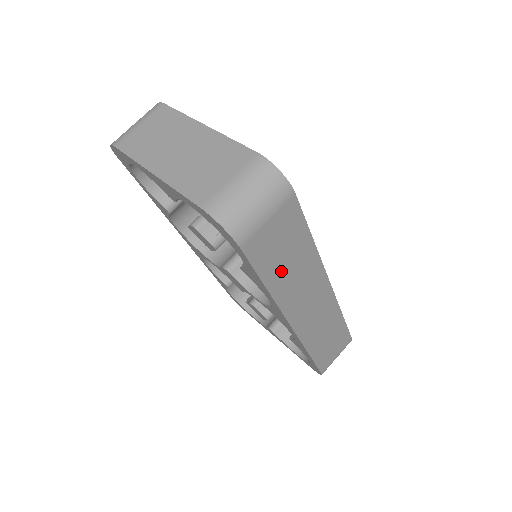
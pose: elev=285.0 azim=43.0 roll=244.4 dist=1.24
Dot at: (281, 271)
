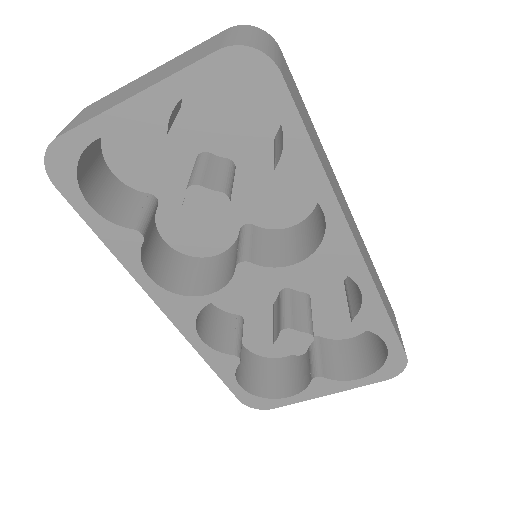
Dot at: (316, 144)
